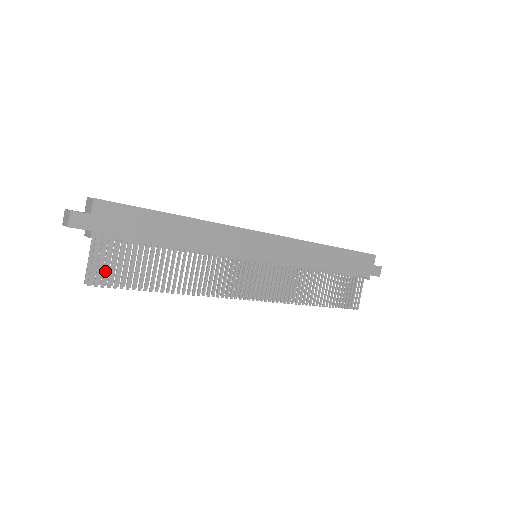
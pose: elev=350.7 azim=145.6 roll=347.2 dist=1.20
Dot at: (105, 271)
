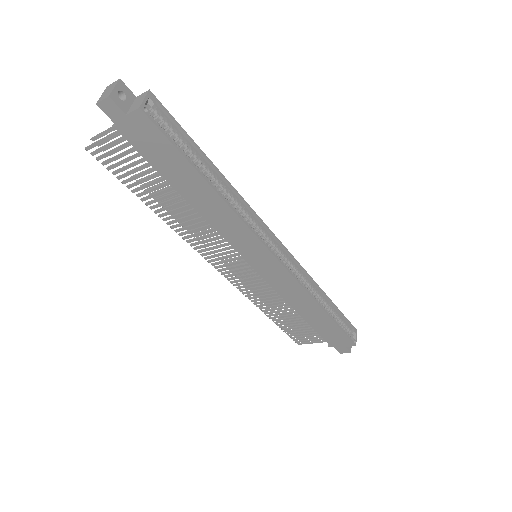
Dot at: (108, 154)
